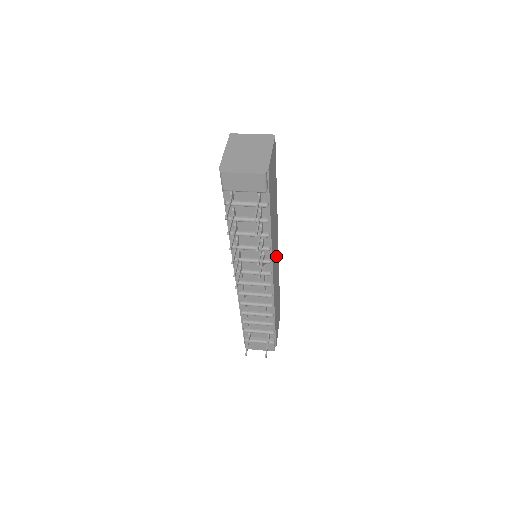
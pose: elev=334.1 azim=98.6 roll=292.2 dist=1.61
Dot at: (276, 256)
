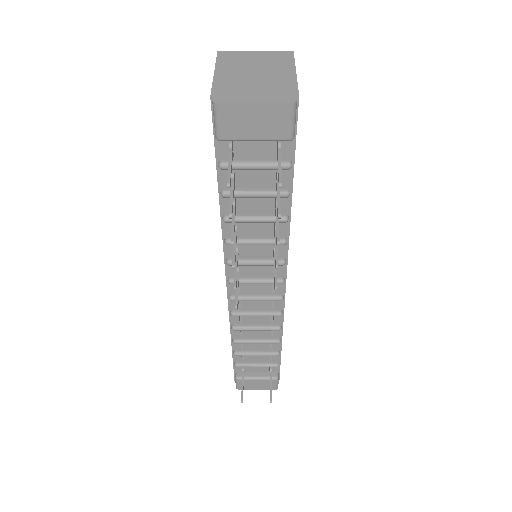
Dot at: occluded
